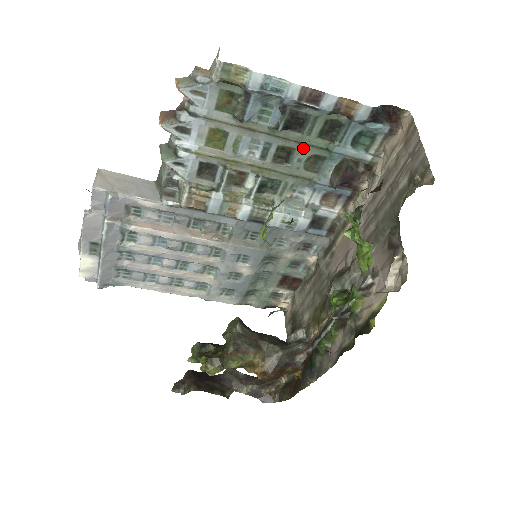
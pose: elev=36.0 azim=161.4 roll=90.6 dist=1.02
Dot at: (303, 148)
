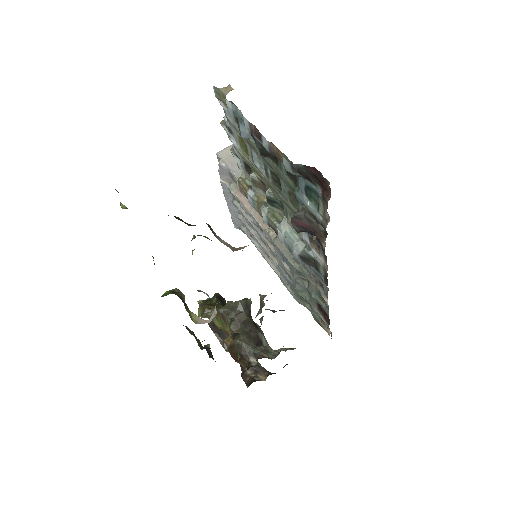
Dot at: (283, 180)
